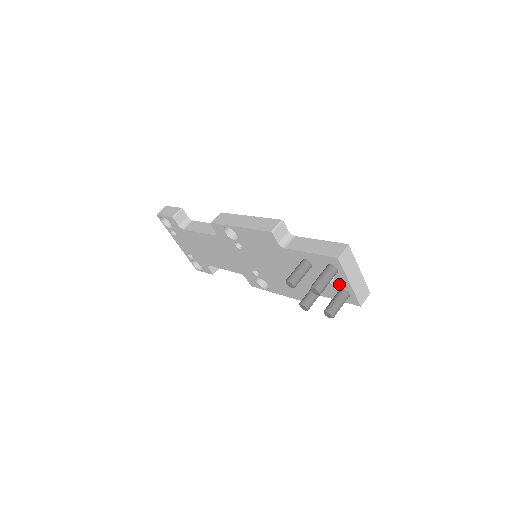
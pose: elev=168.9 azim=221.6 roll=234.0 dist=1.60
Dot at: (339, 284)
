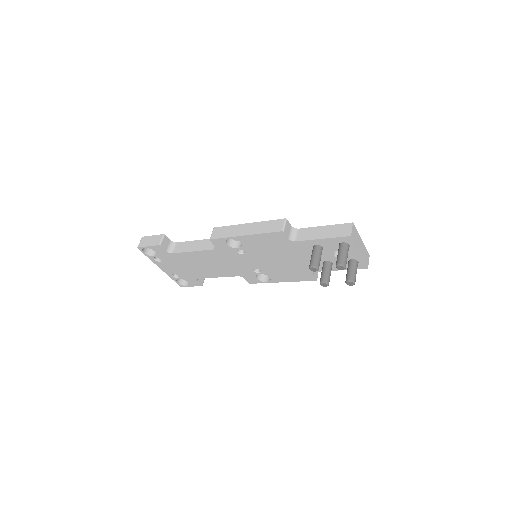
Dot at: (349, 256)
